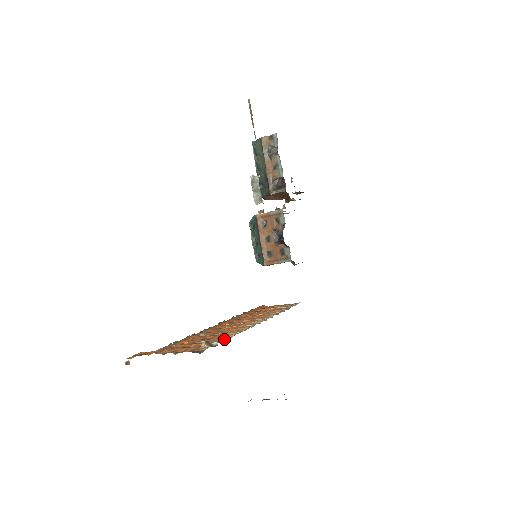
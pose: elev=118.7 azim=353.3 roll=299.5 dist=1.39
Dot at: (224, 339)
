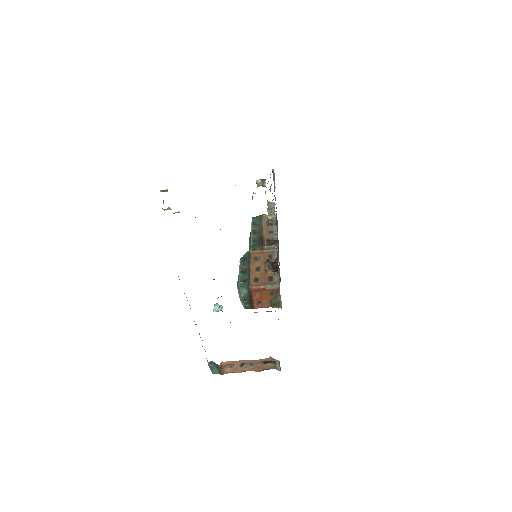
Dot at: occluded
